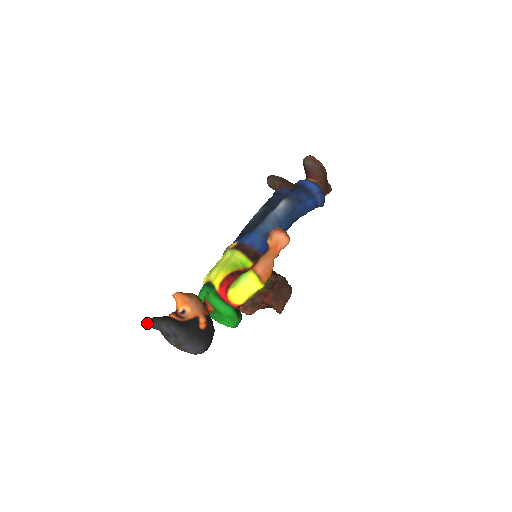
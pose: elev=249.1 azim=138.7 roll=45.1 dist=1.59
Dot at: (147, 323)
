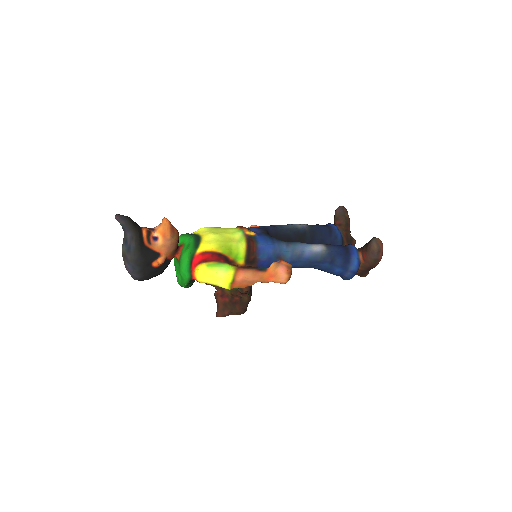
Dot at: (121, 218)
